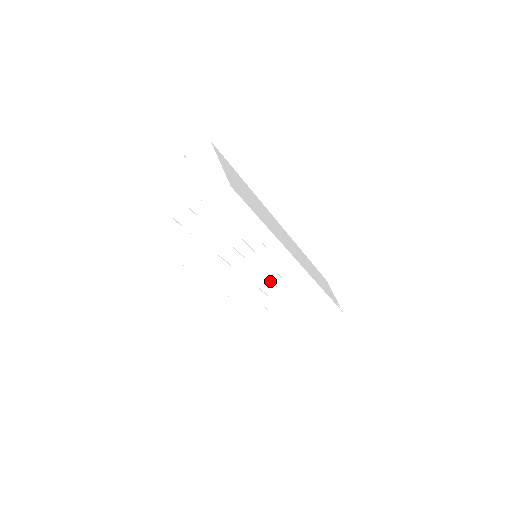
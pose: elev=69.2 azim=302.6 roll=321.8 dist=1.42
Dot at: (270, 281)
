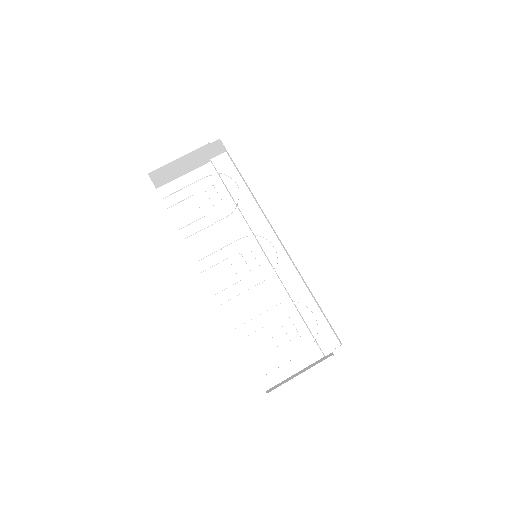
Dot at: (278, 323)
